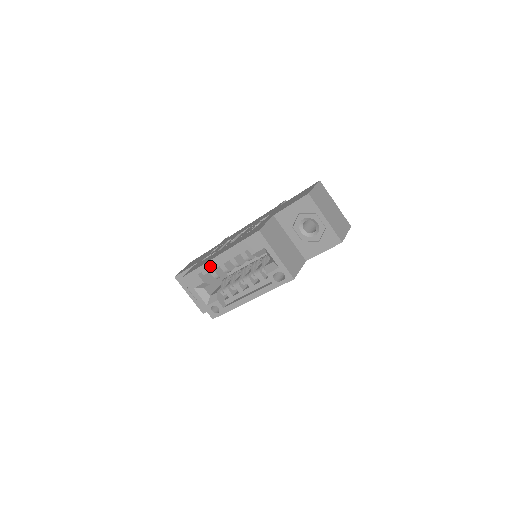
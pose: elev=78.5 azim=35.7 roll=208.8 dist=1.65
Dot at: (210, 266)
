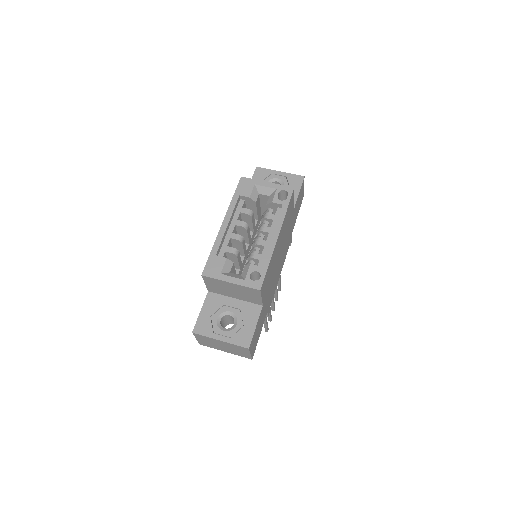
Dot at: (222, 237)
